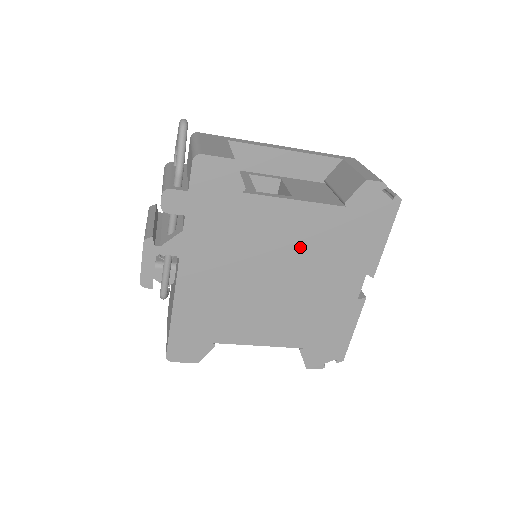
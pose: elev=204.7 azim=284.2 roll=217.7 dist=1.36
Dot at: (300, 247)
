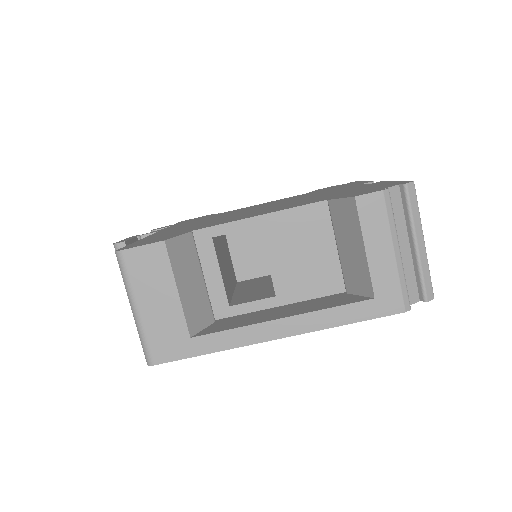
Dot at: occluded
